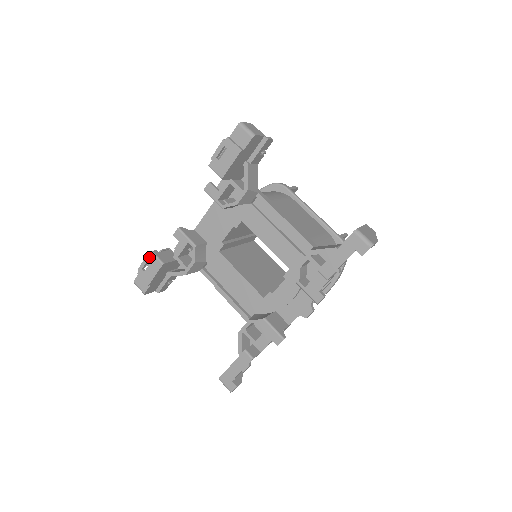
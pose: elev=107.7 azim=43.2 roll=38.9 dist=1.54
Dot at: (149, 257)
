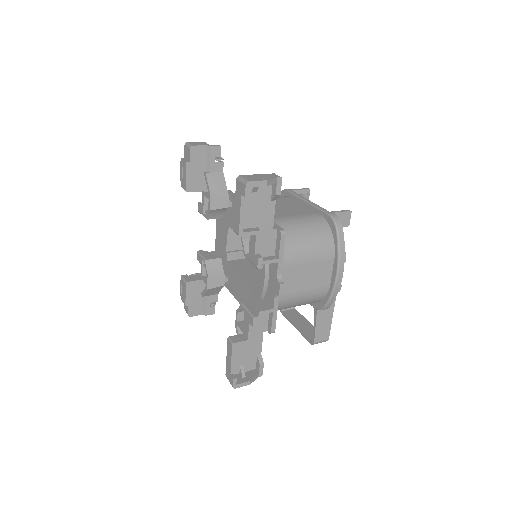
Dot at: (181, 281)
